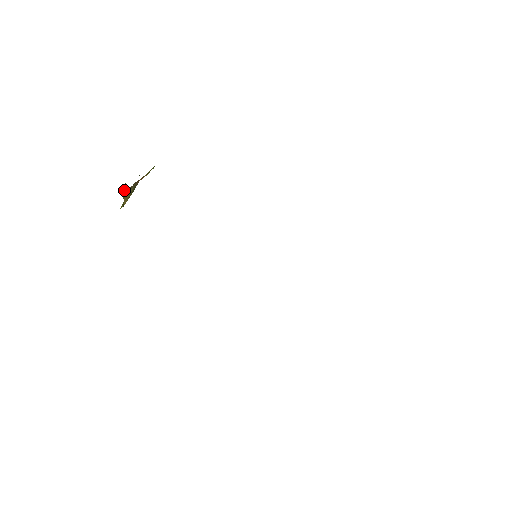
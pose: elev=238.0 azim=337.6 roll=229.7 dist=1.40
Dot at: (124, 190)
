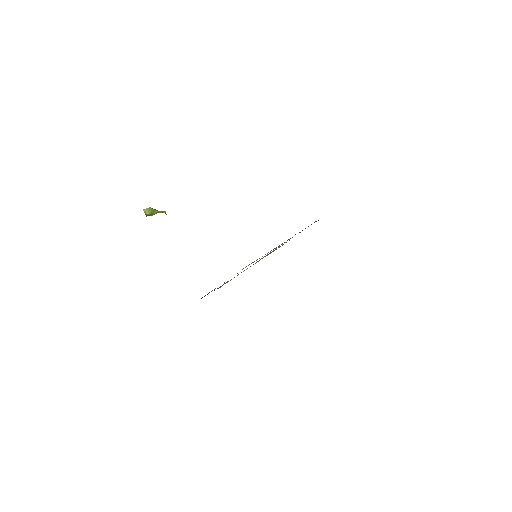
Dot at: occluded
